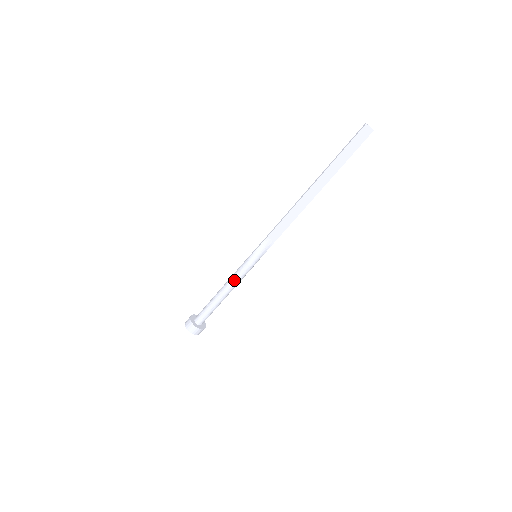
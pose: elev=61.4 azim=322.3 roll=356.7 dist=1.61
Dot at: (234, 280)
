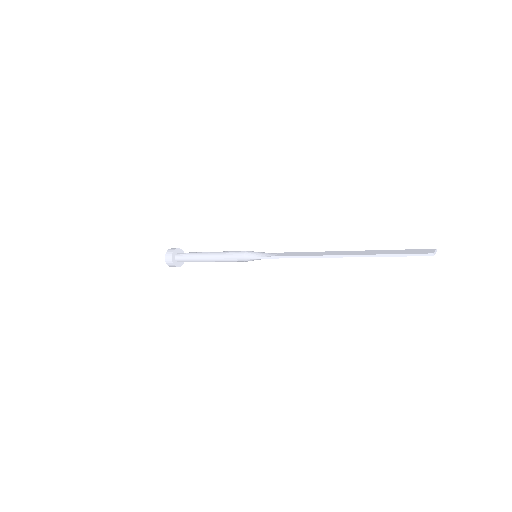
Dot at: occluded
